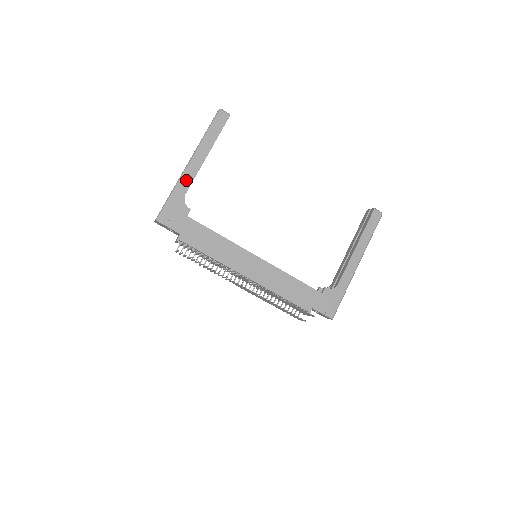
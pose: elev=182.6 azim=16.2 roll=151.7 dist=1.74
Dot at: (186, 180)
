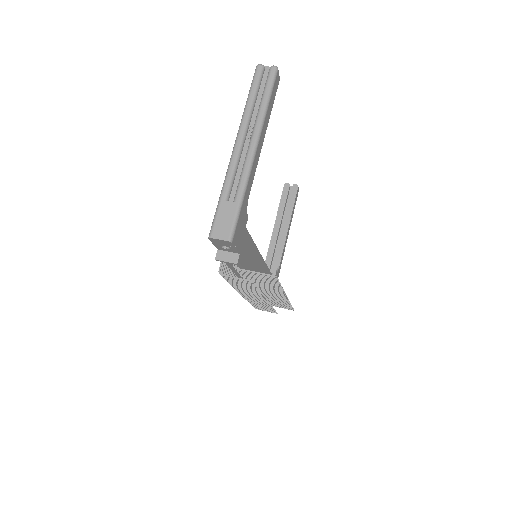
Dot at: (252, 176)
